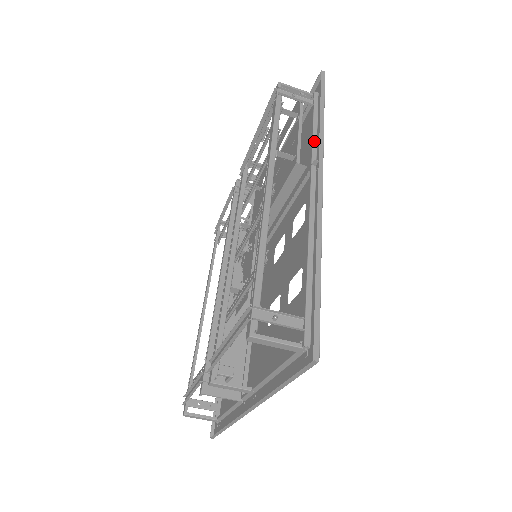
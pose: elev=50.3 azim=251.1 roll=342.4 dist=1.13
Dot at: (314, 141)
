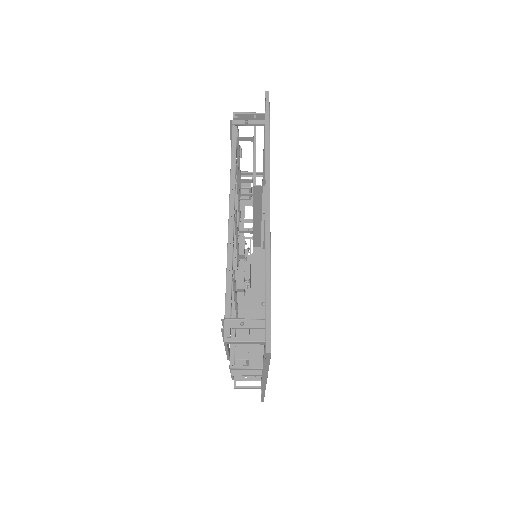
Dot at: occluded
